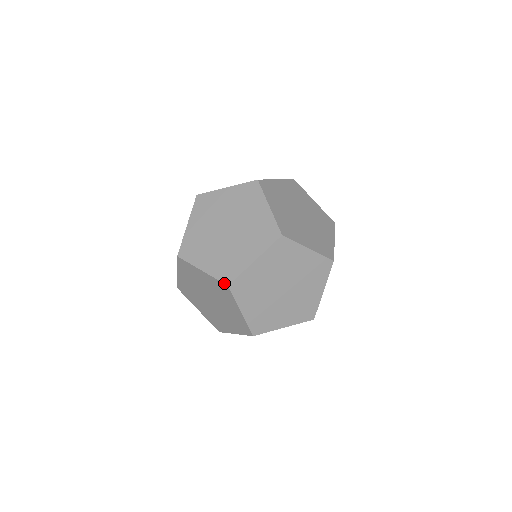
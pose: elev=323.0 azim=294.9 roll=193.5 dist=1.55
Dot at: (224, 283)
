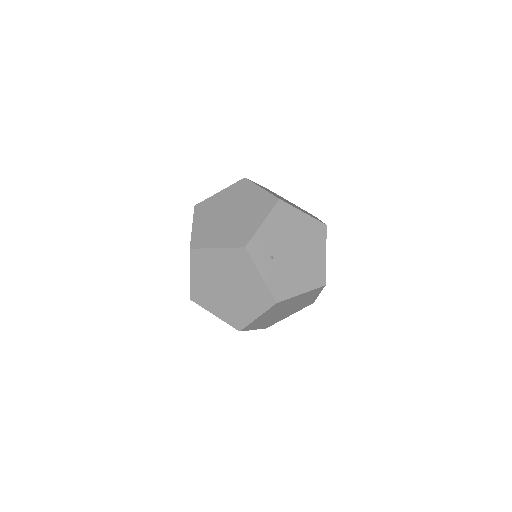
Dot at: (190, 298)
